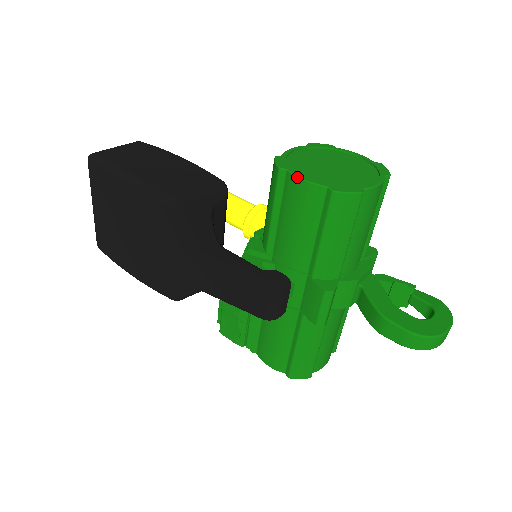
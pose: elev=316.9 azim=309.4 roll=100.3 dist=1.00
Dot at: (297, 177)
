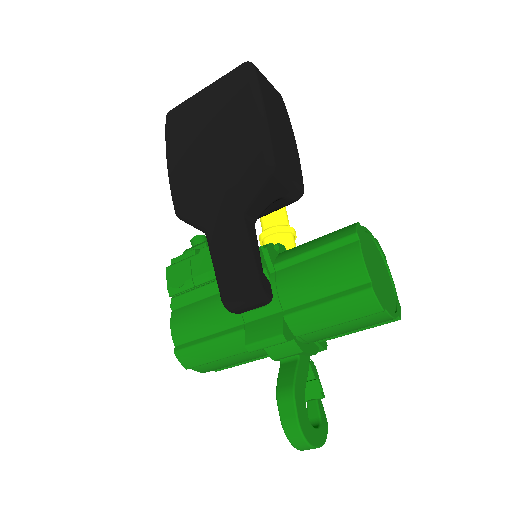
Dot at: (361, 252)
